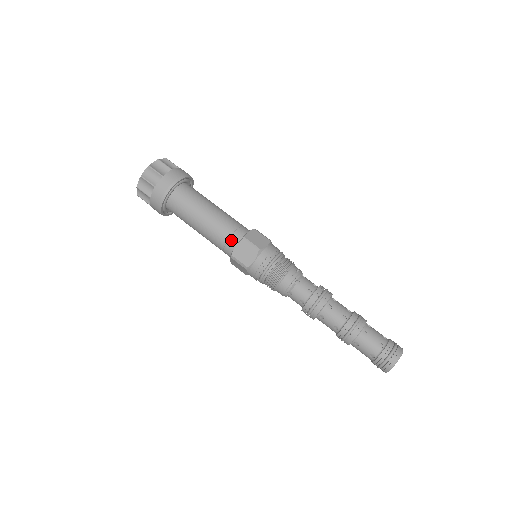
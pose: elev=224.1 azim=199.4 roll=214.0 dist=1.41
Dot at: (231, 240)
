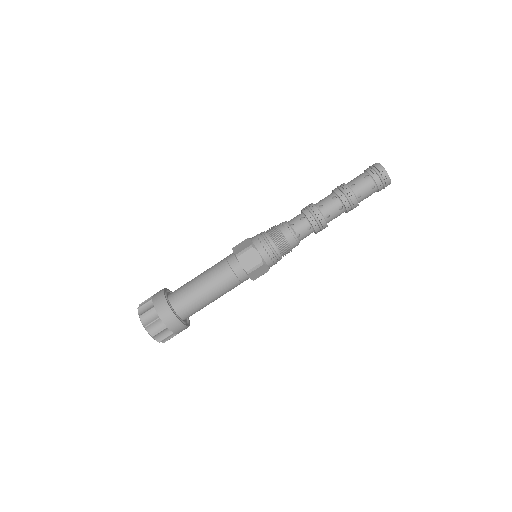
Dot at: (234, 268)
